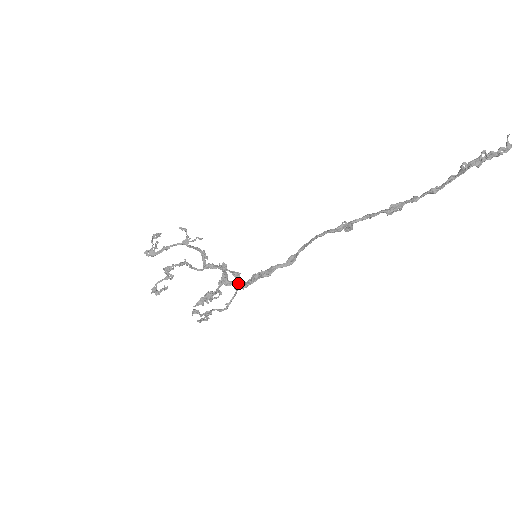
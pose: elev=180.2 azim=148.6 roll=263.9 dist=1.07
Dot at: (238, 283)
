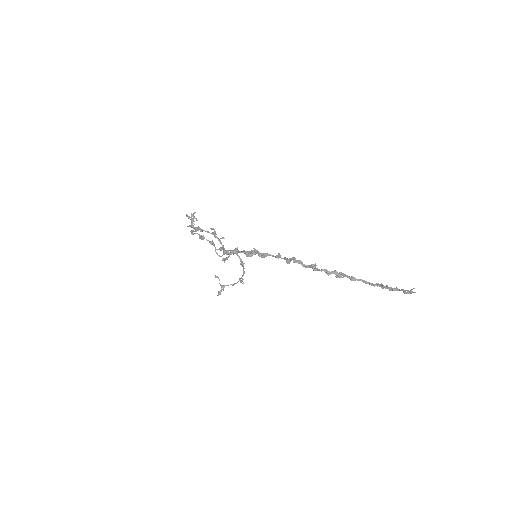
Dot at: (241, 281)
